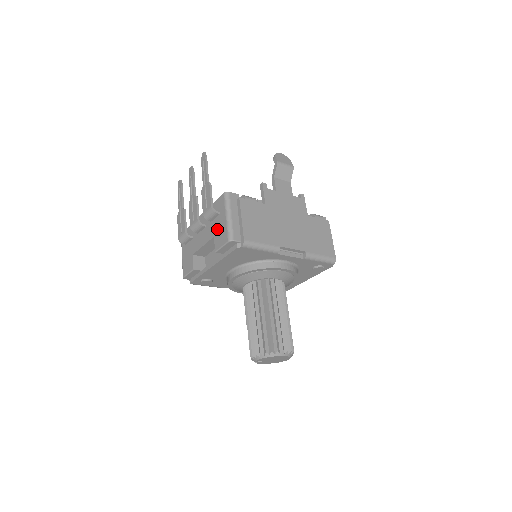
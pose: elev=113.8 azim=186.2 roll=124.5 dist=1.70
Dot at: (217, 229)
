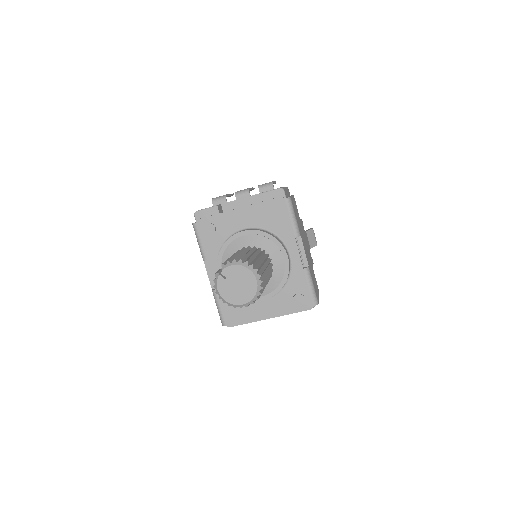
Dot at: occluded
